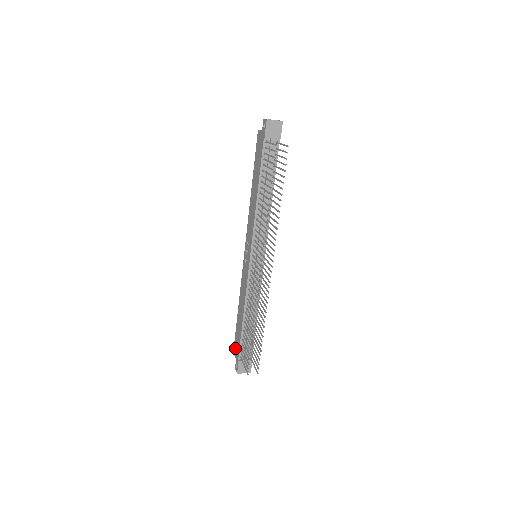
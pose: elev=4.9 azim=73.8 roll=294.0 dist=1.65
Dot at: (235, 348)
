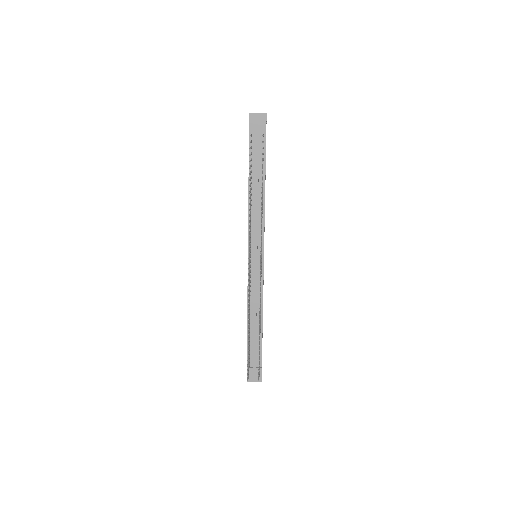
Dot at: occluded
